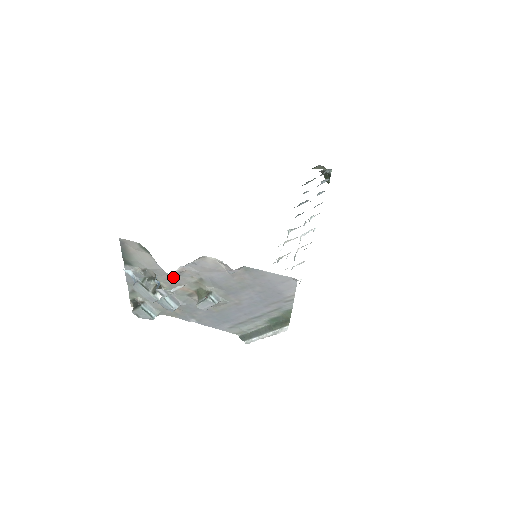
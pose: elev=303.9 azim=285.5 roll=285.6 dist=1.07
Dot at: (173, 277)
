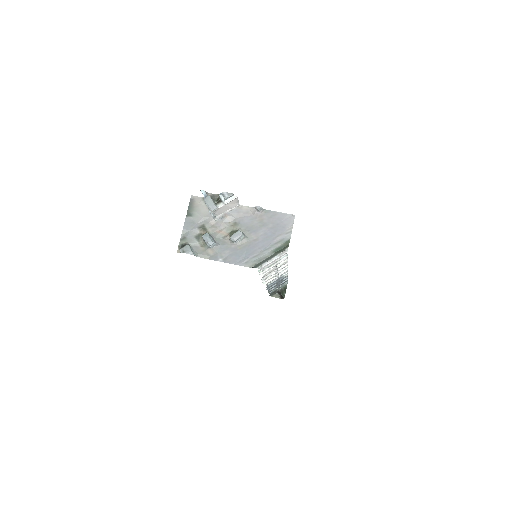
Dot at: (217, 223)
